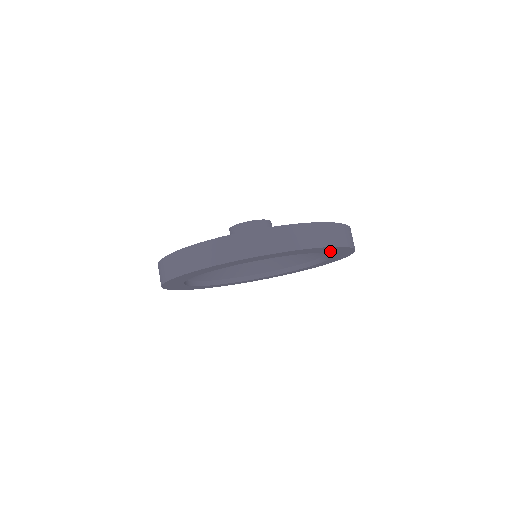
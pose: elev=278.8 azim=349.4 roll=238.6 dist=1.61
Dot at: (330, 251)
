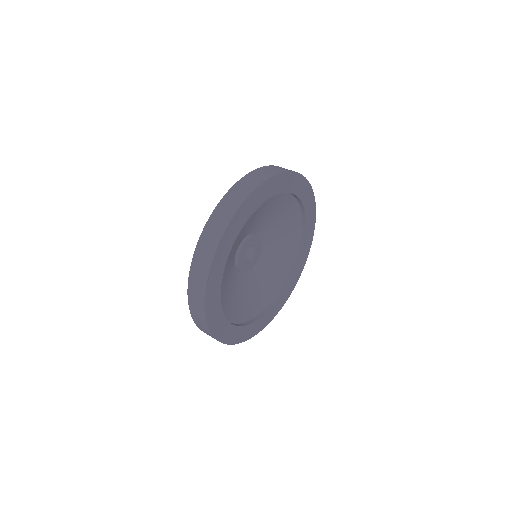
Dot at: (278, 189)
